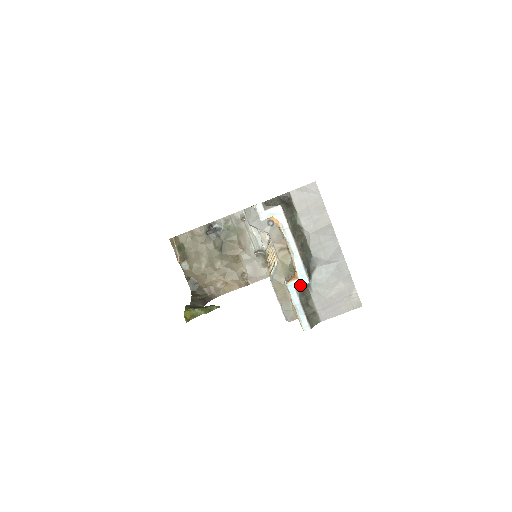
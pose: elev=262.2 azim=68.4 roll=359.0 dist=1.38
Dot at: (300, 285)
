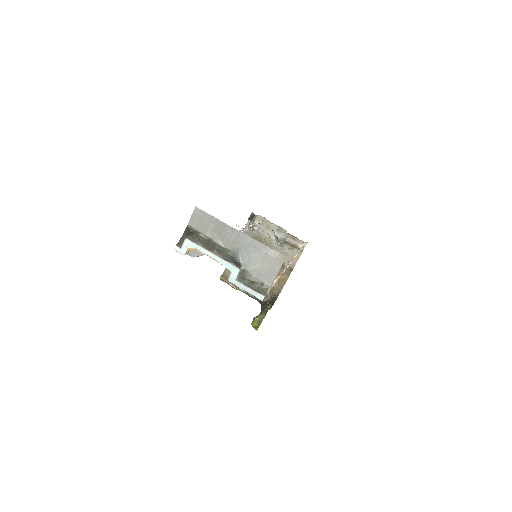
Dot at: (236, 275)
